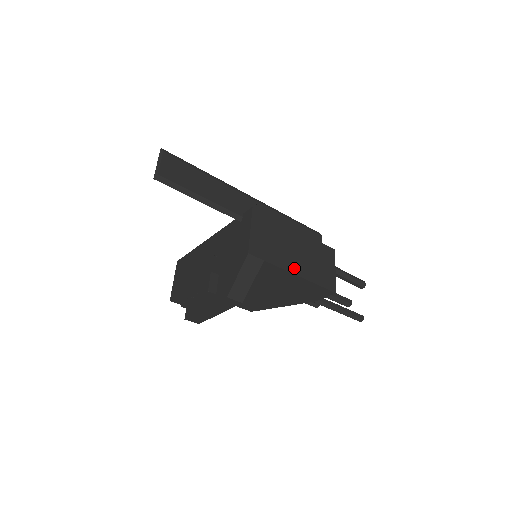
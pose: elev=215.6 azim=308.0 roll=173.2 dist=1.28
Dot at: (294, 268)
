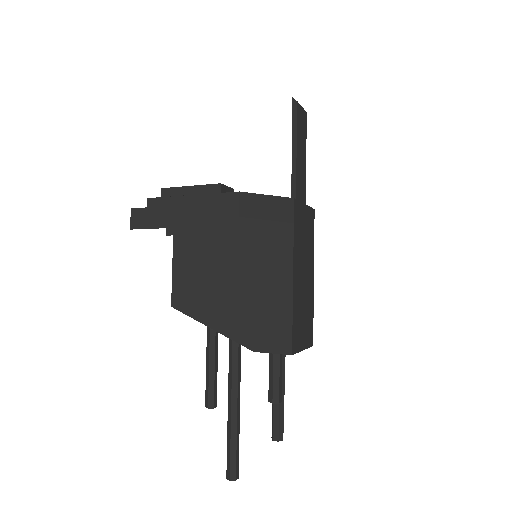
Dot at: (296, 274)
